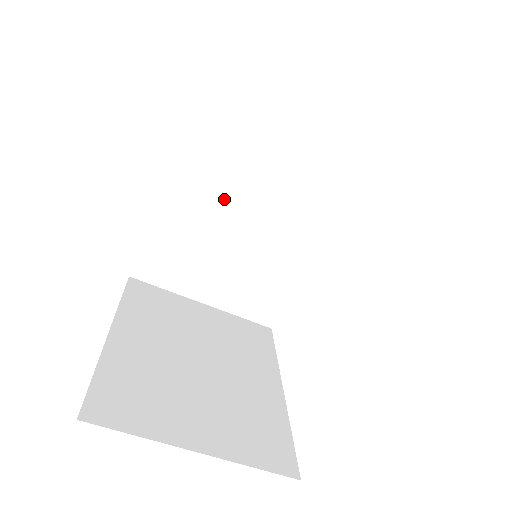
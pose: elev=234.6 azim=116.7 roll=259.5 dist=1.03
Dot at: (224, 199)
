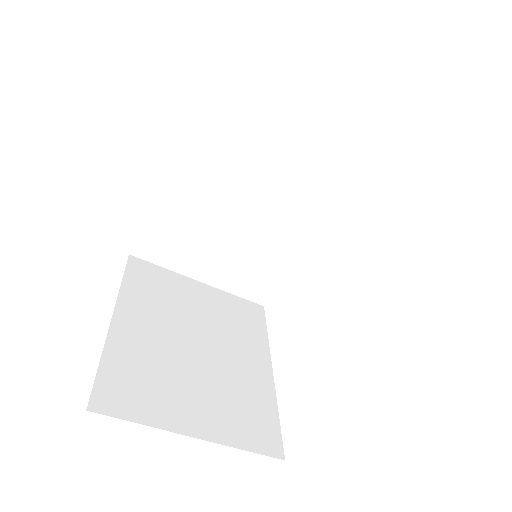
Dot at: (226, 187)
